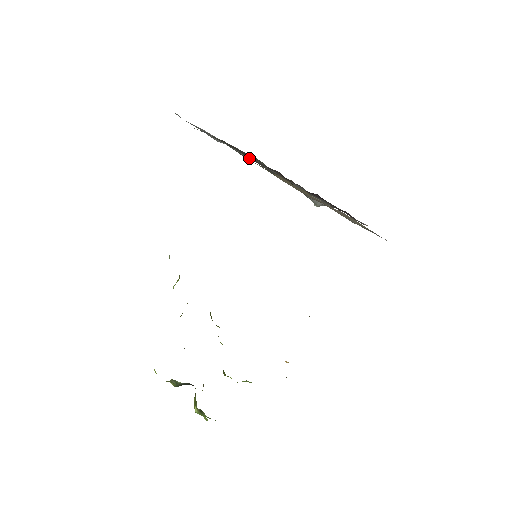
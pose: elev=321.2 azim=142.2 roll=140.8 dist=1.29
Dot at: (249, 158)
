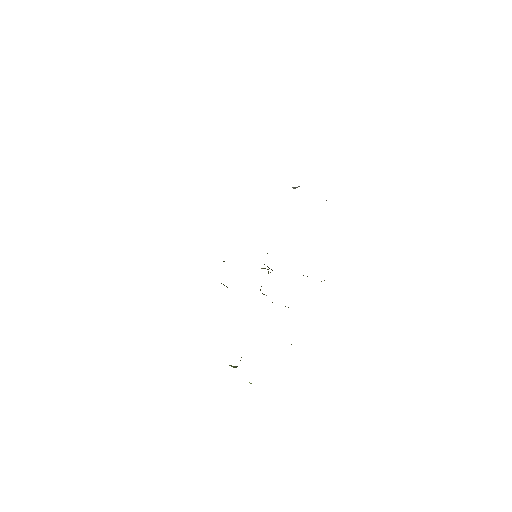
Dot at: occluded
